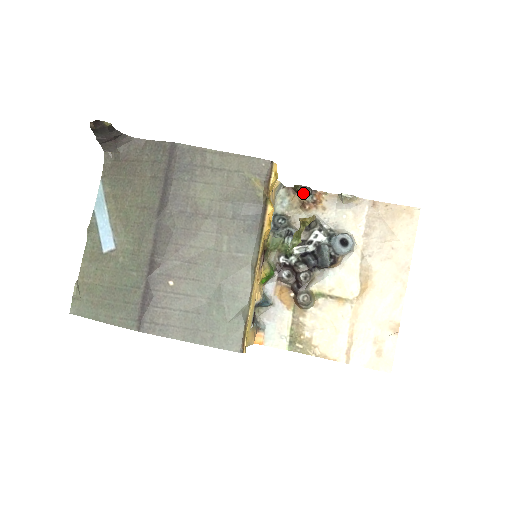
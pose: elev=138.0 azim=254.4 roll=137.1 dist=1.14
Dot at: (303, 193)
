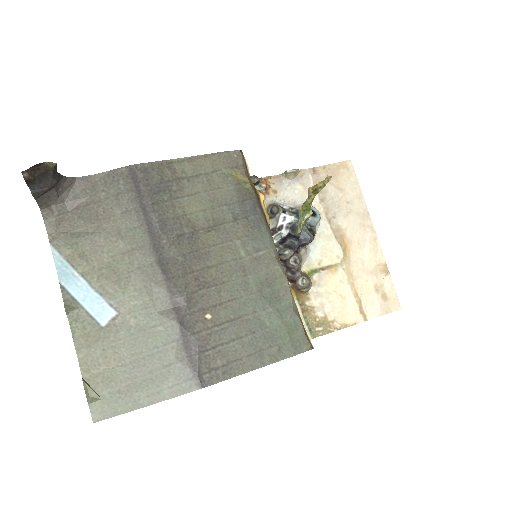
Dot at: occluded
